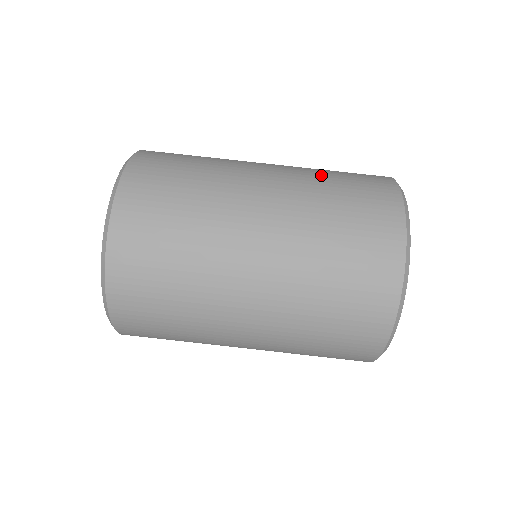
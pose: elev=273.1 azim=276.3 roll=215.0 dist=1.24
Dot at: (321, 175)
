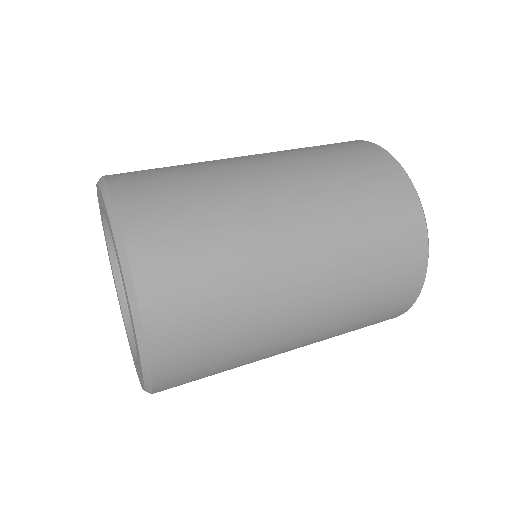
Dot at: occluded
